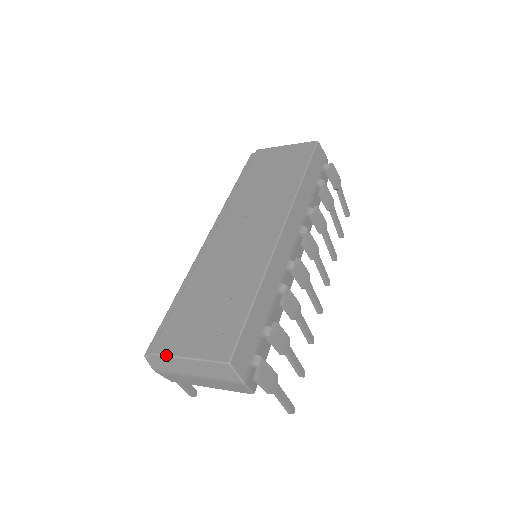
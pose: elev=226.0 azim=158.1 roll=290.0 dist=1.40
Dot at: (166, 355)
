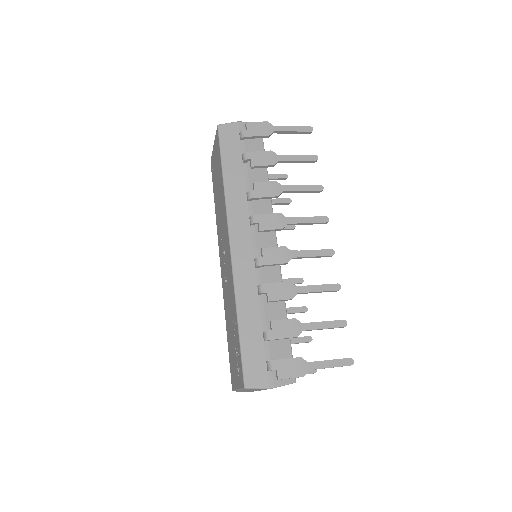
Dot at: (234, 390)
